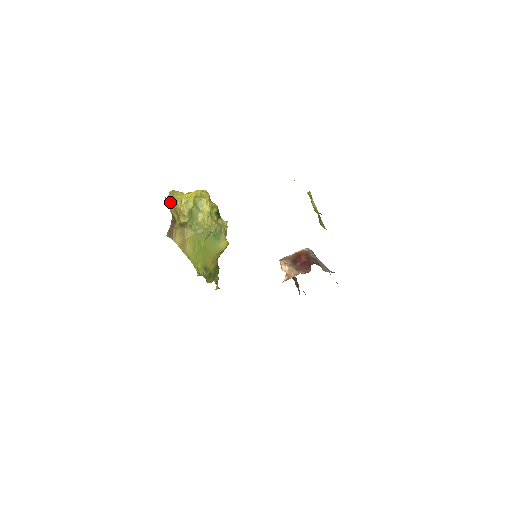
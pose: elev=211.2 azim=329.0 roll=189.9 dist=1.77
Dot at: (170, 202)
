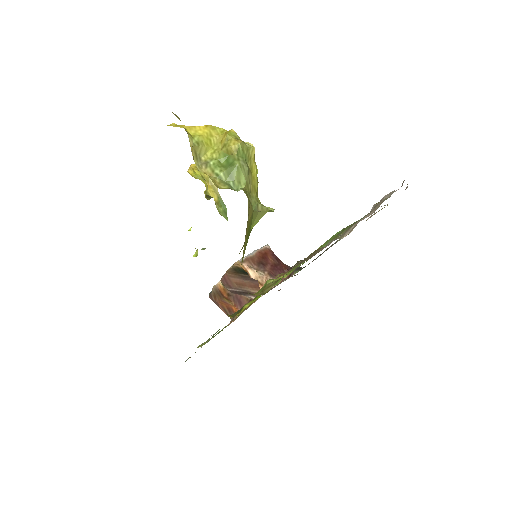
Dot at: occluded
